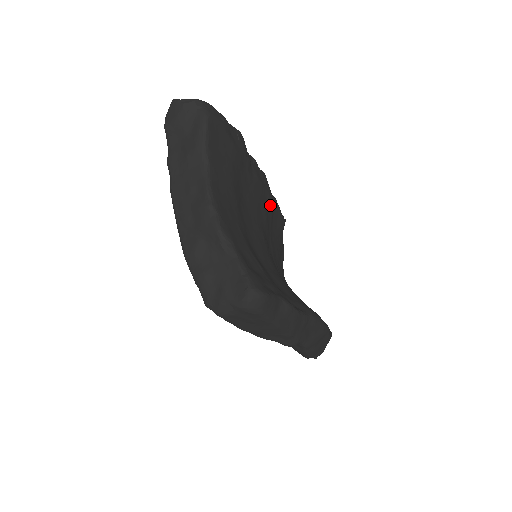
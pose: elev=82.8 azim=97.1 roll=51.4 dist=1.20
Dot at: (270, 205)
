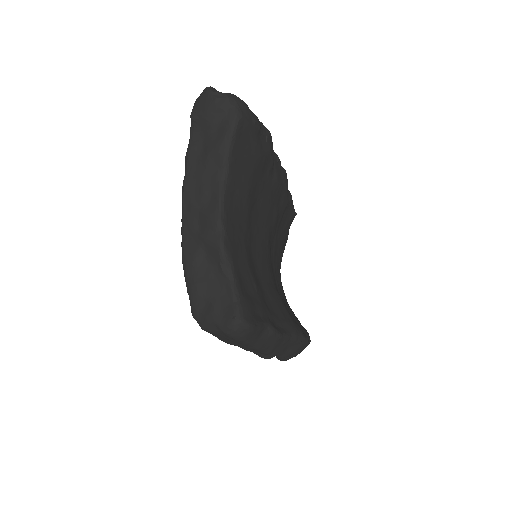
Dot at: (283, 204)
